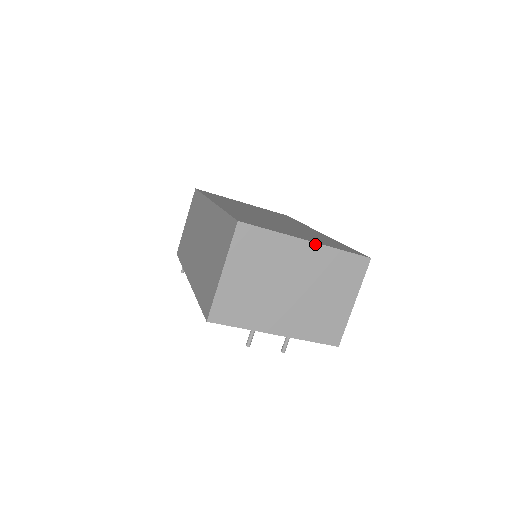
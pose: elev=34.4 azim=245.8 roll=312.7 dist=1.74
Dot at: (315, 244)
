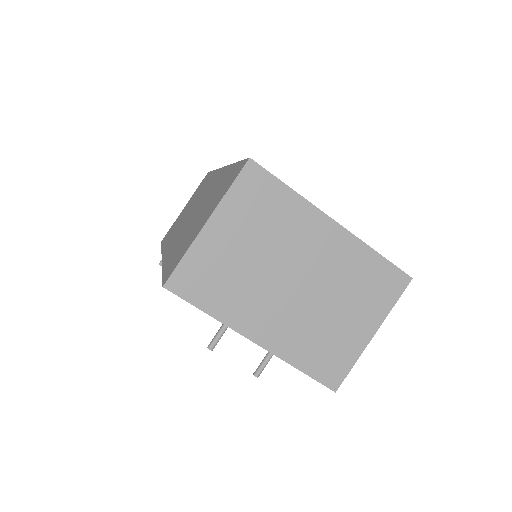
Dot at: (344, 230)
